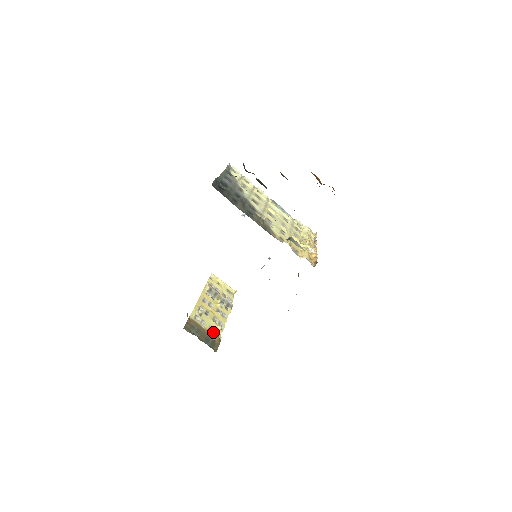
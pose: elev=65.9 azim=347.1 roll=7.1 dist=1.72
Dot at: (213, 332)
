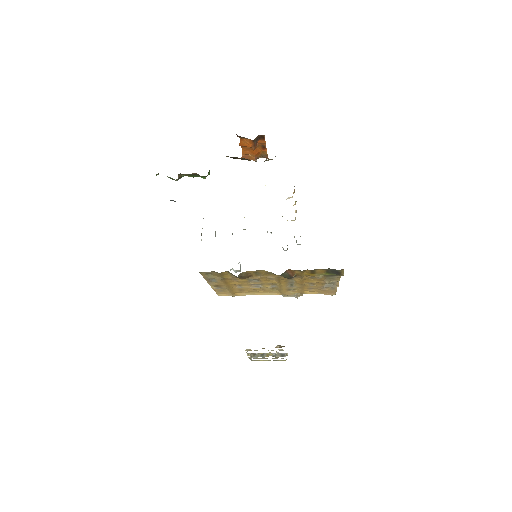
Dot at: occluded
